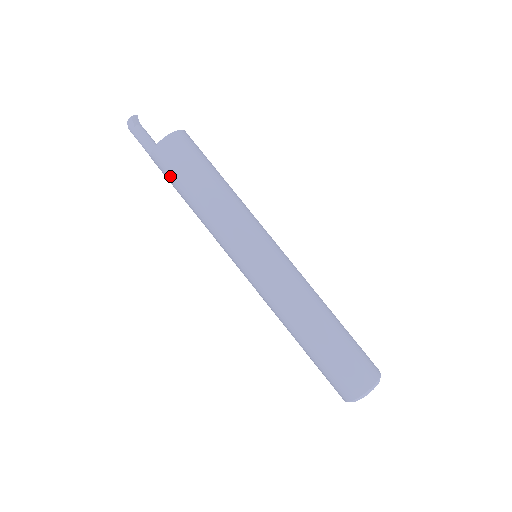
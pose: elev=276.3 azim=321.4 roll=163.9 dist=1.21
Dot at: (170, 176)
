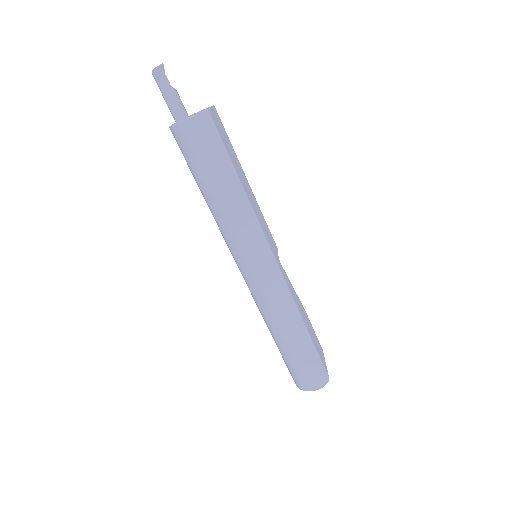
Dot at: (185, 159)
